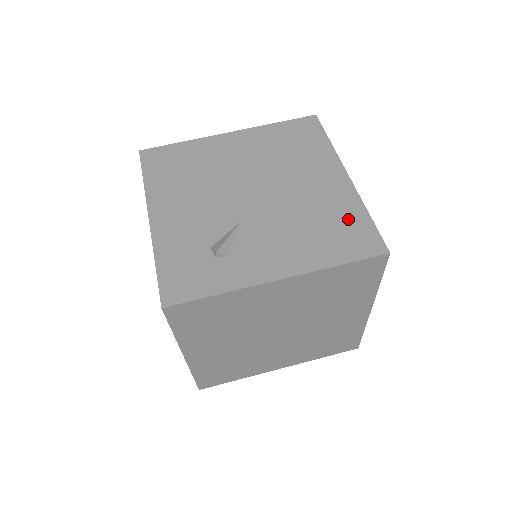
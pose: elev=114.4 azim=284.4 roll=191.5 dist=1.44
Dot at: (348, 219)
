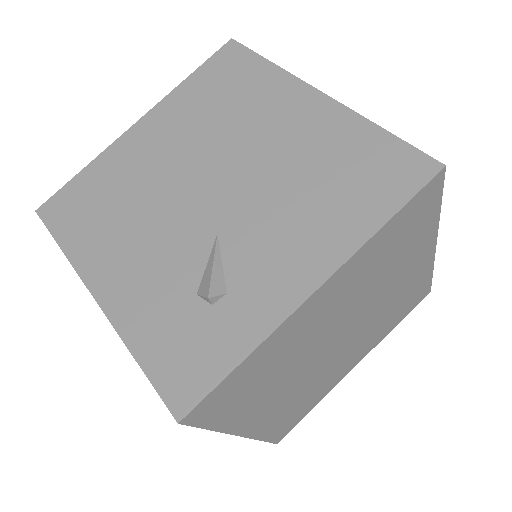
Dot at: (358, 150)
